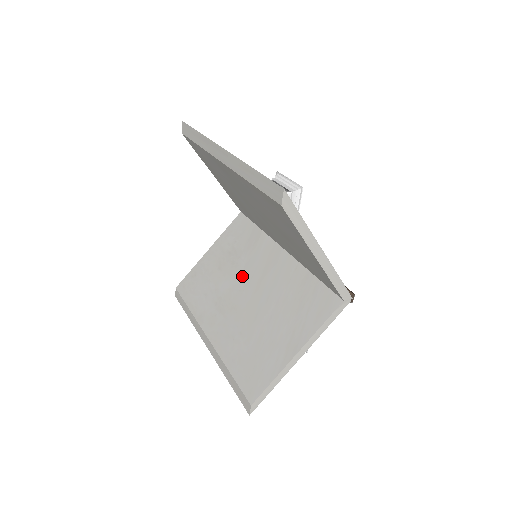
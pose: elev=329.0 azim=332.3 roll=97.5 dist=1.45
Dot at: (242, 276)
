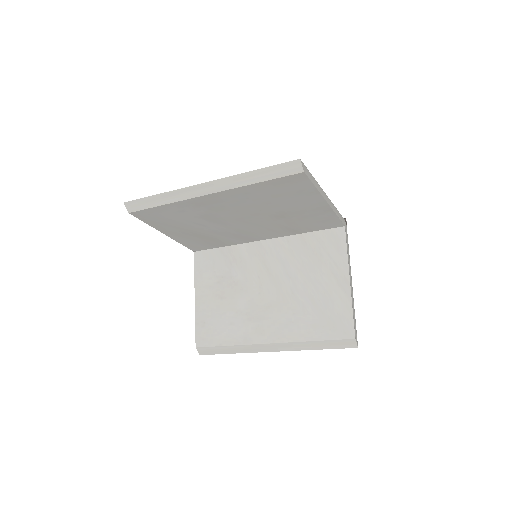
Dot at: (249, 284)
